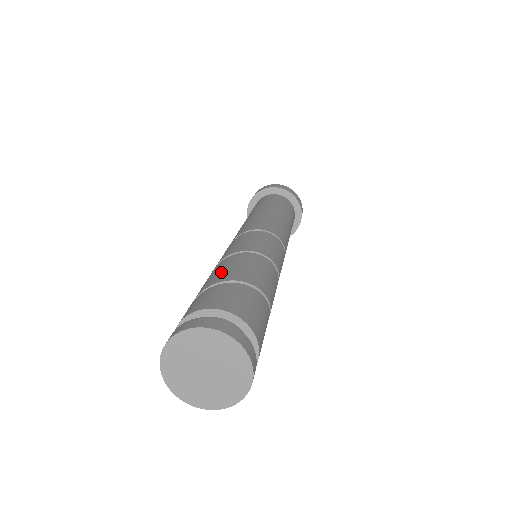
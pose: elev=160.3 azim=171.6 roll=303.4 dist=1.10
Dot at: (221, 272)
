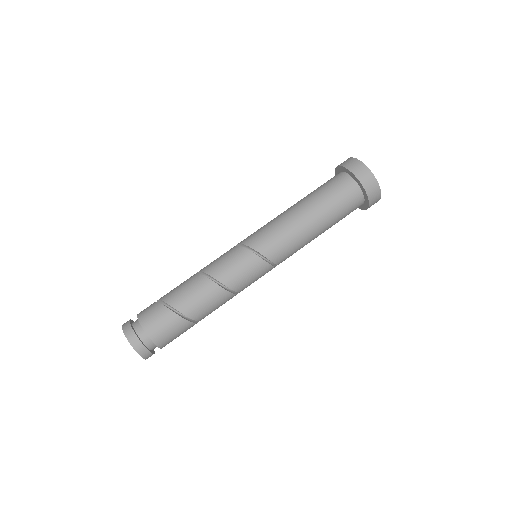
Dot at: (179, 293)
